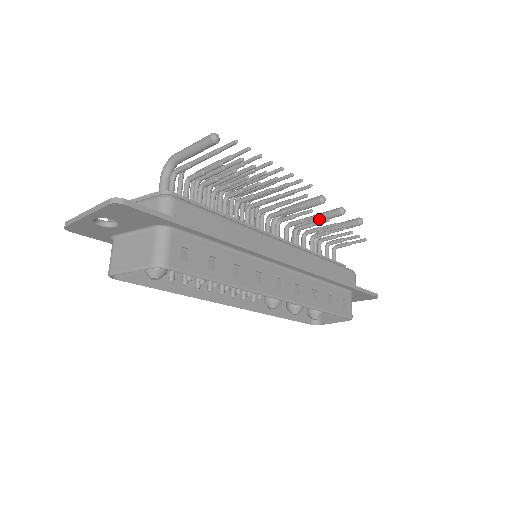
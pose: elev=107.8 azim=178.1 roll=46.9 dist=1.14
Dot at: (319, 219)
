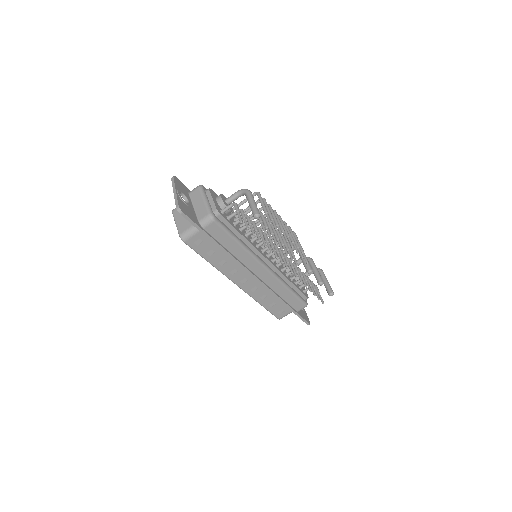
Dot at: (313, 271)
